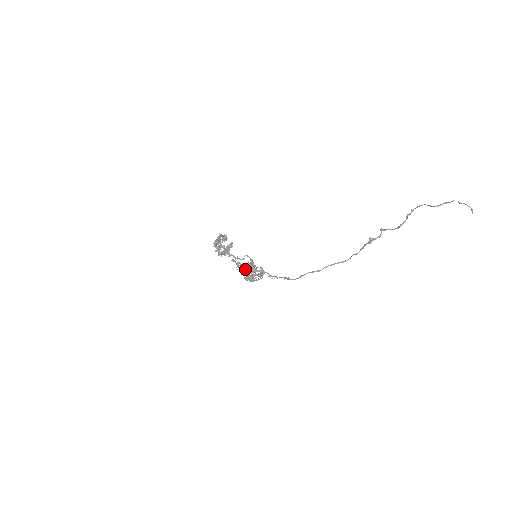
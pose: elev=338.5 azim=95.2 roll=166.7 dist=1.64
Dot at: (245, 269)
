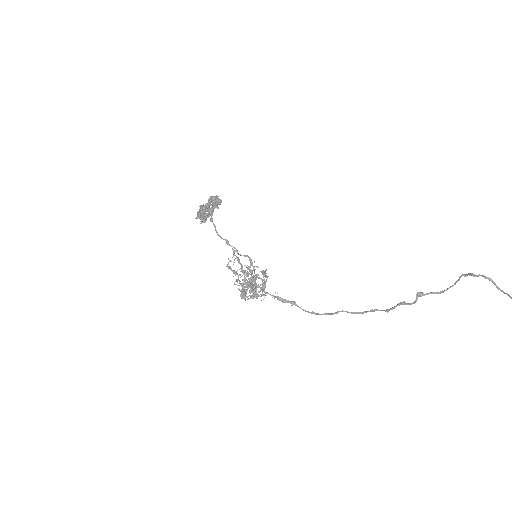
Dot at: (245, 295)
